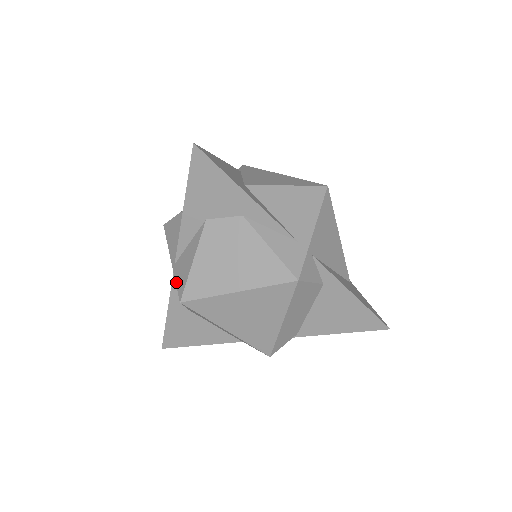
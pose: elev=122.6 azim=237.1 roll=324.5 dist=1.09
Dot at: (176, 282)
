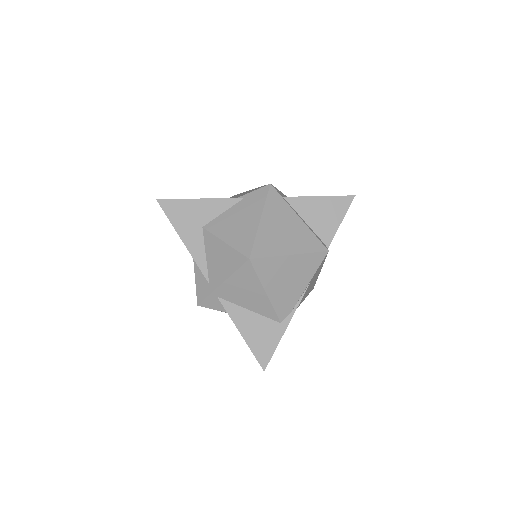
Dot at: occluded
